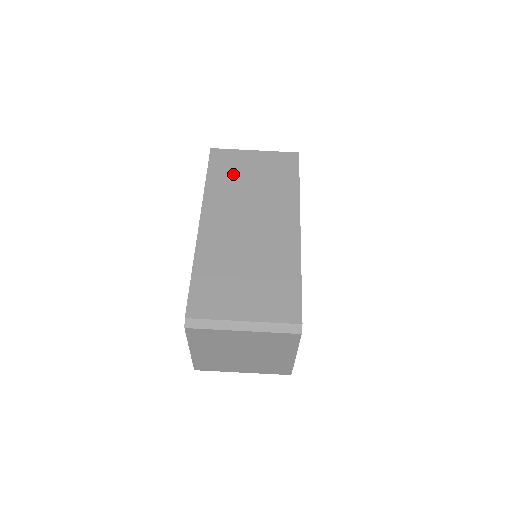
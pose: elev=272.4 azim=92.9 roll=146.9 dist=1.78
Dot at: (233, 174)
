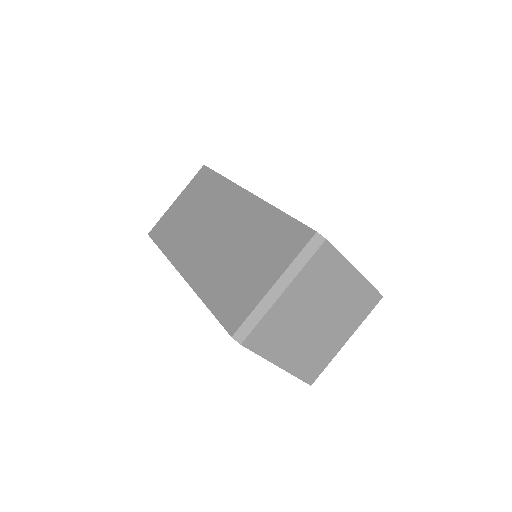
Dot at: (175, 227)
